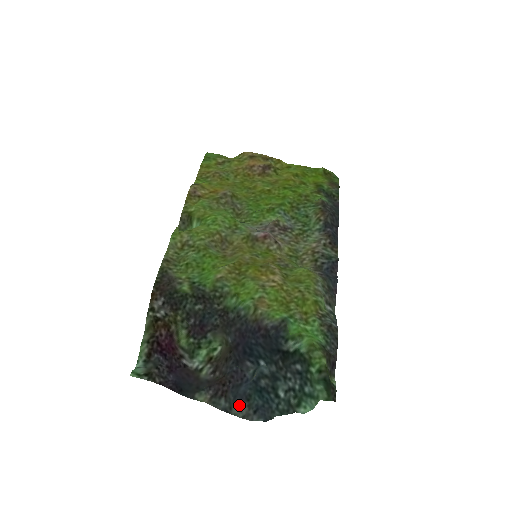
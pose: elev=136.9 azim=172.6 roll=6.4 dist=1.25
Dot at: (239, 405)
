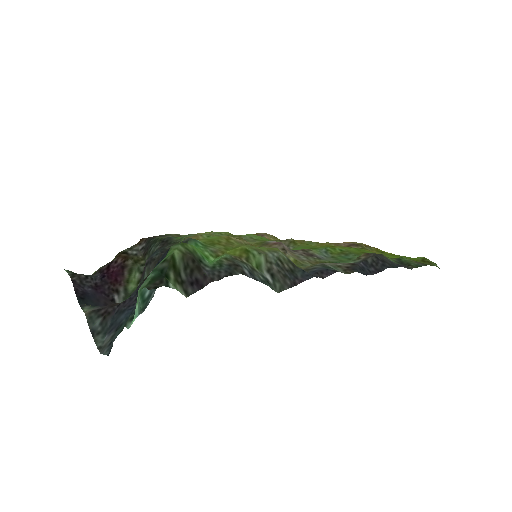
Dot at: (108, 335)
